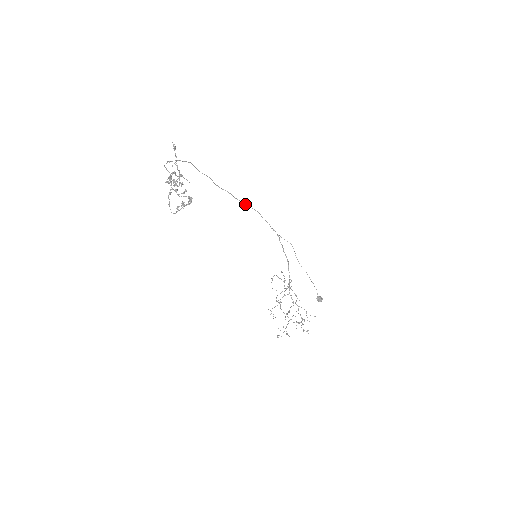
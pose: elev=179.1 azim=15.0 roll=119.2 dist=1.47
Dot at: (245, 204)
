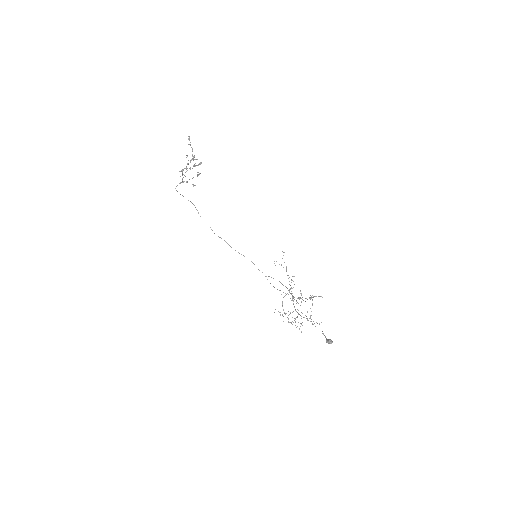
Dot at: occluded
